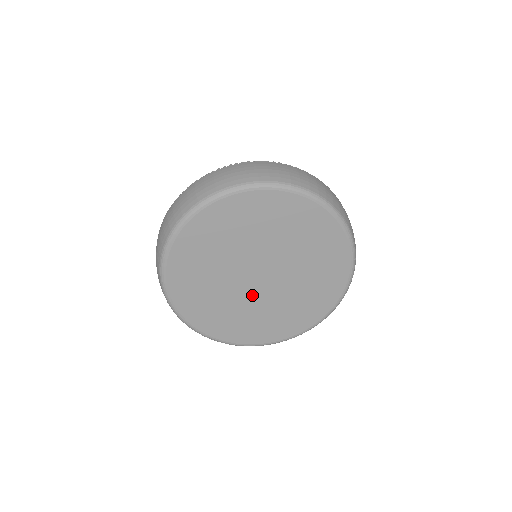
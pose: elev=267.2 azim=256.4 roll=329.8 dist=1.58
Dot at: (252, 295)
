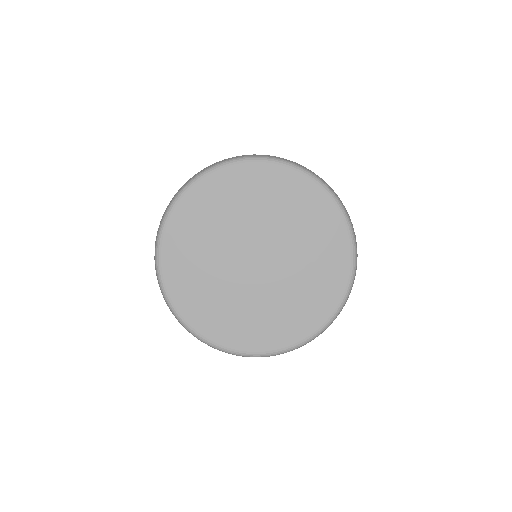
Dot at: (239, 277)
